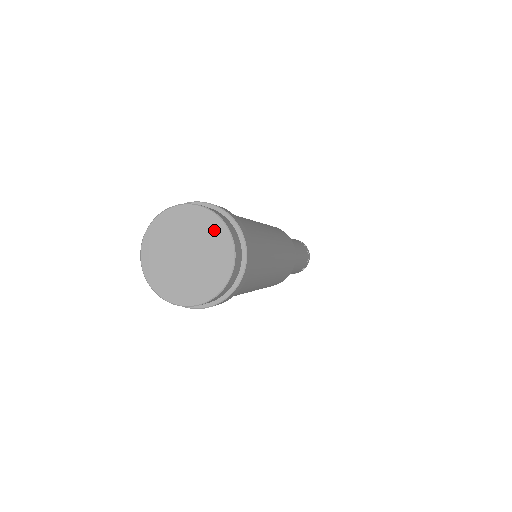
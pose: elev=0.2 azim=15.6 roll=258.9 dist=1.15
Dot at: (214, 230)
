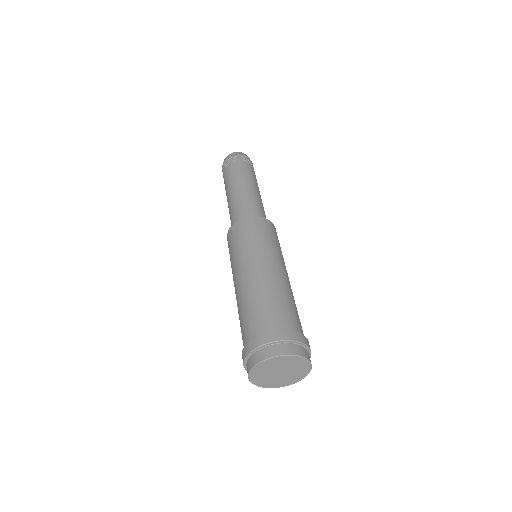
Dot at: (304, 368)
